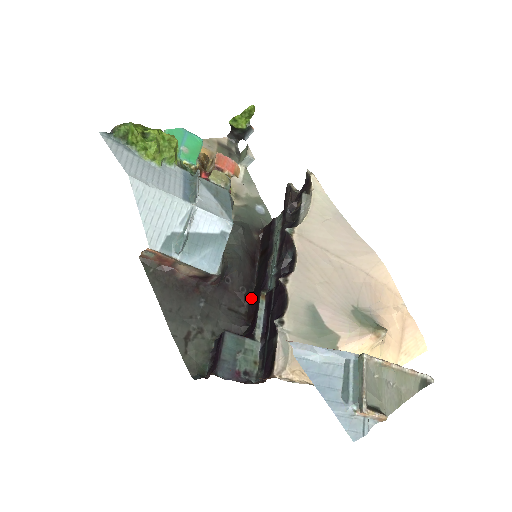
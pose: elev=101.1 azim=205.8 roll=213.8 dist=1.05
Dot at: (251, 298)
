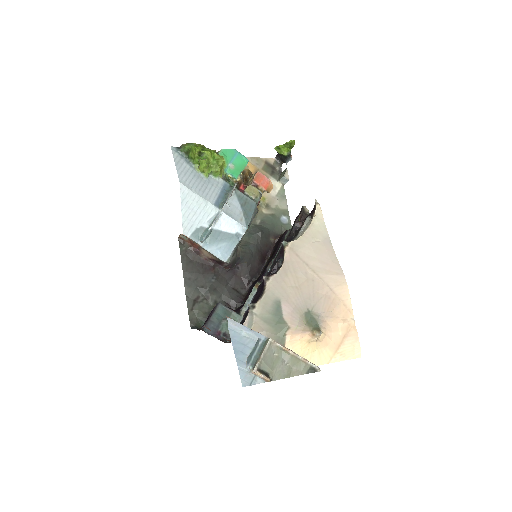
Dot at: (252, 285)
